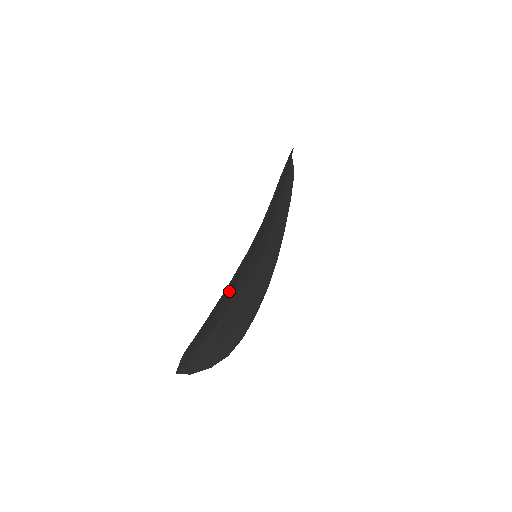
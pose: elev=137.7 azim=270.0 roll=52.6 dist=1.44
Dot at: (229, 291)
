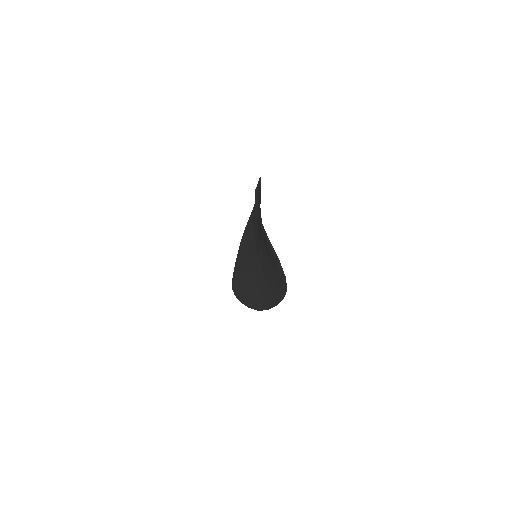
Dot at: occluded
